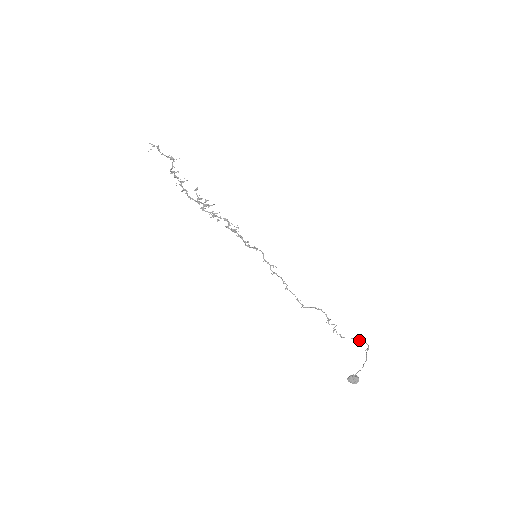
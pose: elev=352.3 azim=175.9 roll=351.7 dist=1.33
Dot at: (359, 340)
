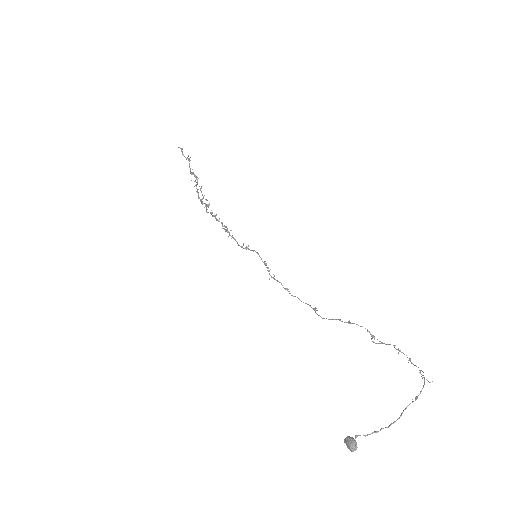
Dot at: occluded
